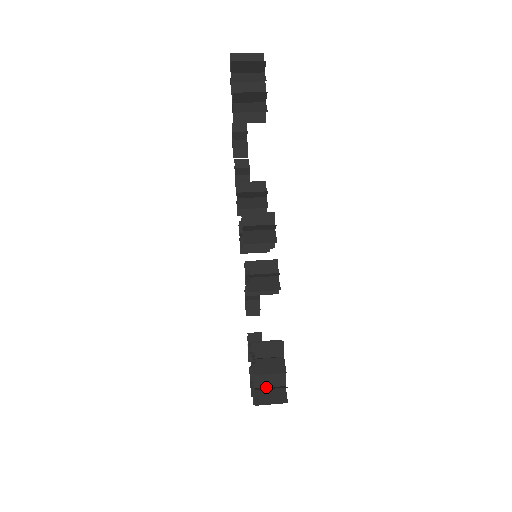
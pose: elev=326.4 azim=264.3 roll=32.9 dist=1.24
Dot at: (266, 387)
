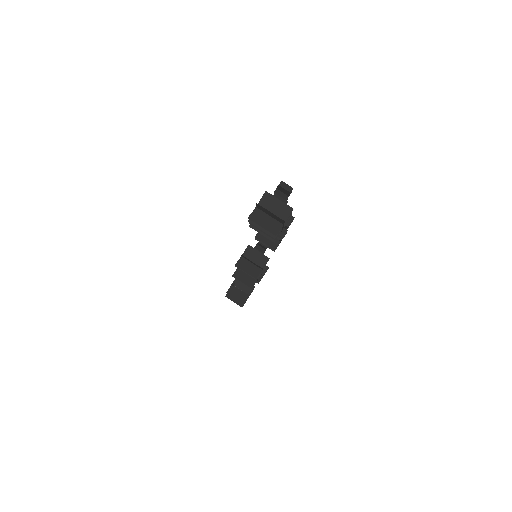
Dot at: occluded
